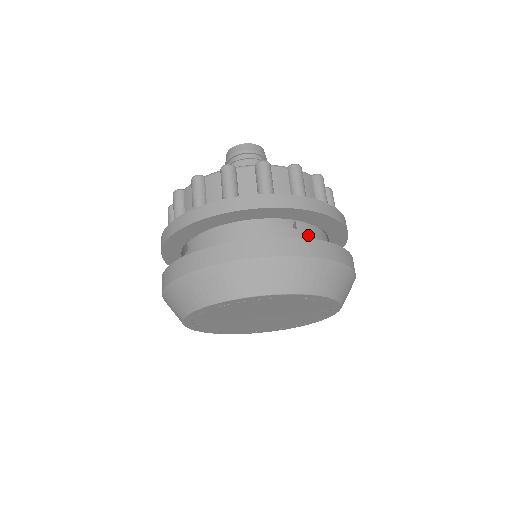
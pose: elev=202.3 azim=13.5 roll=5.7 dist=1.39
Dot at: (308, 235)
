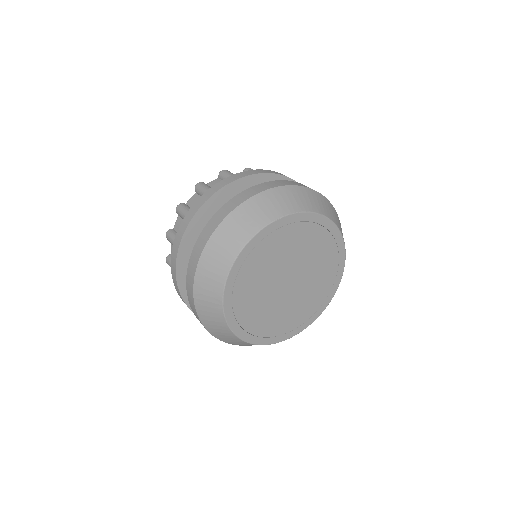
Dot at: occluded
